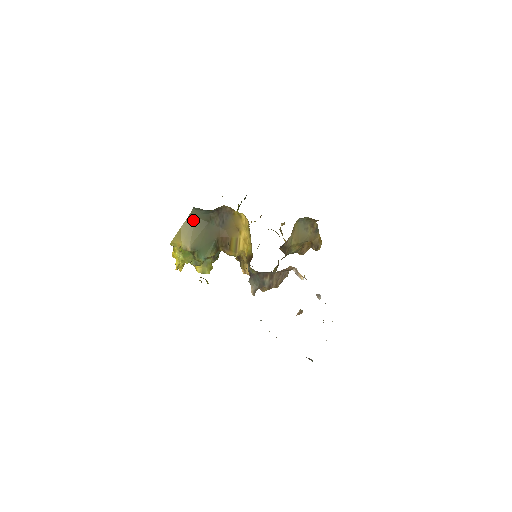
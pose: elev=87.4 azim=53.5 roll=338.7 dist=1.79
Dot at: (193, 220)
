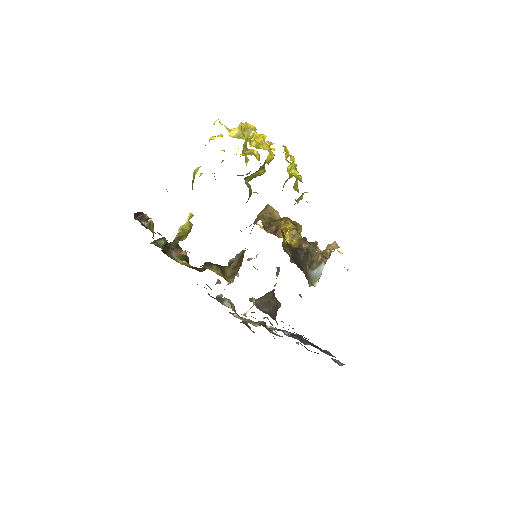
Dot at: occluded
